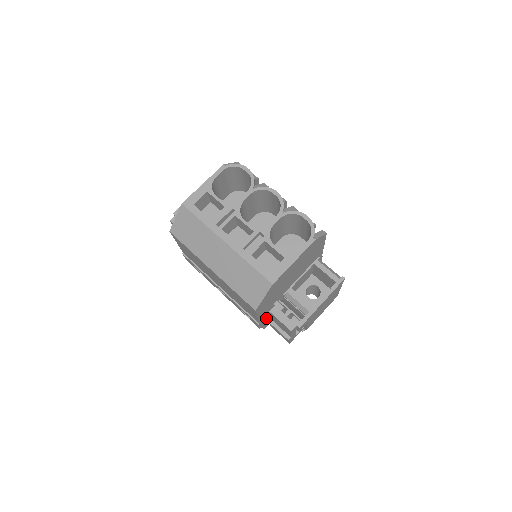
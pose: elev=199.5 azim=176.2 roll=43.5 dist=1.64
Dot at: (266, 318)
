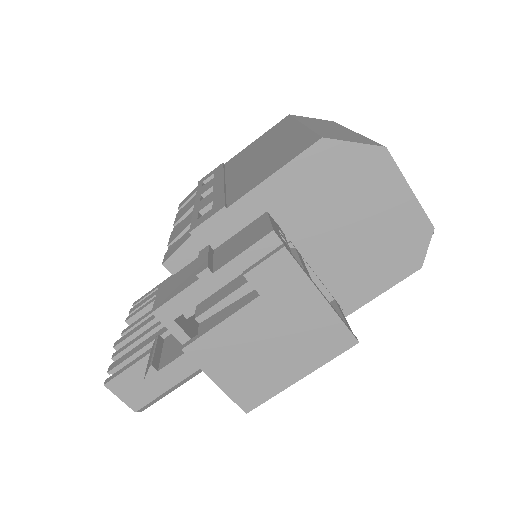
Dot at: (223, 233)
